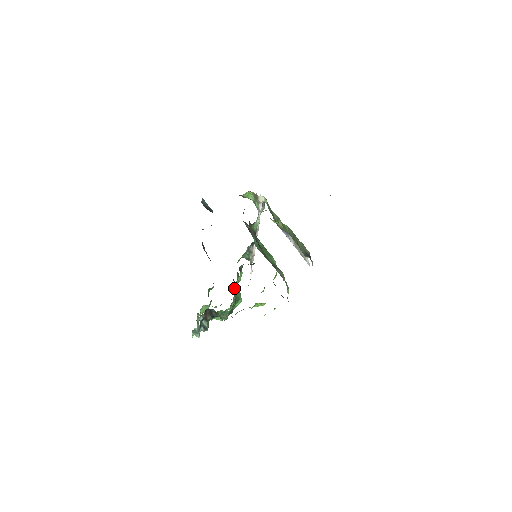
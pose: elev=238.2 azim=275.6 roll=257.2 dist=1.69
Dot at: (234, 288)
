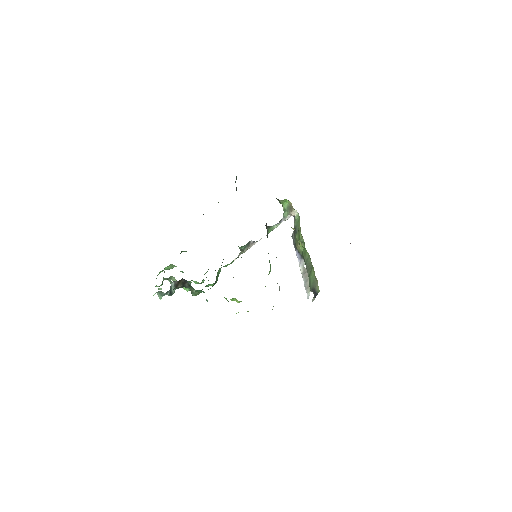
Dot at: (218, 272)
